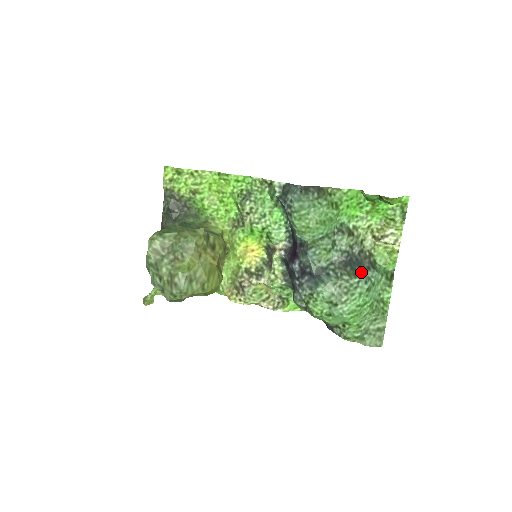
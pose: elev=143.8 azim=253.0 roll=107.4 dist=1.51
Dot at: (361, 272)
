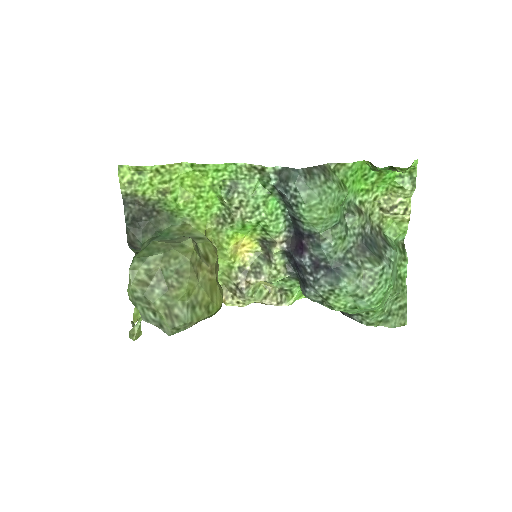
Dot at: (381, 255)
